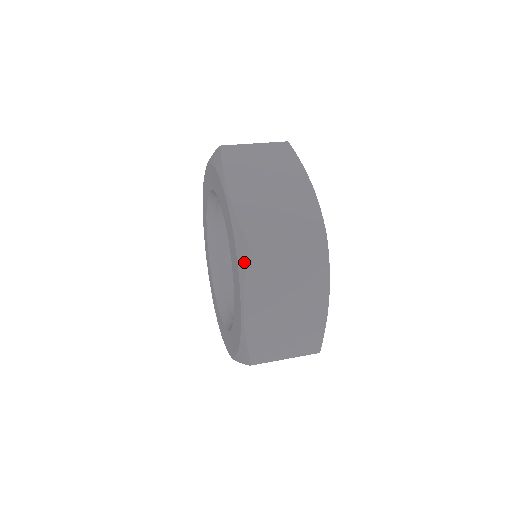
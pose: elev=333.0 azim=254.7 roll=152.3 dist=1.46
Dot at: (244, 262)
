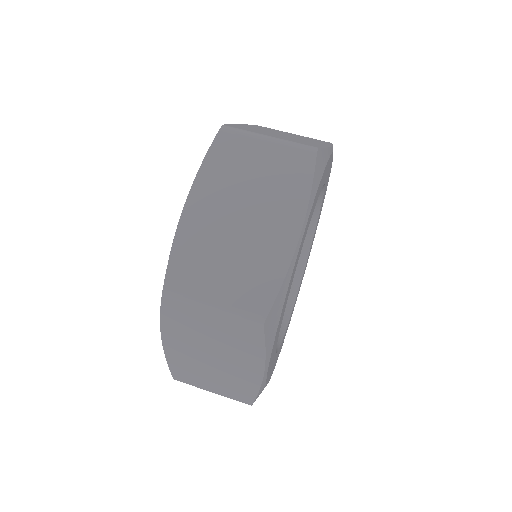
Dot at: occluded
